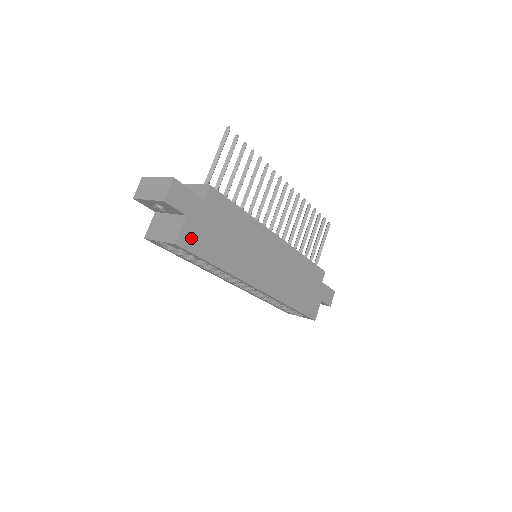
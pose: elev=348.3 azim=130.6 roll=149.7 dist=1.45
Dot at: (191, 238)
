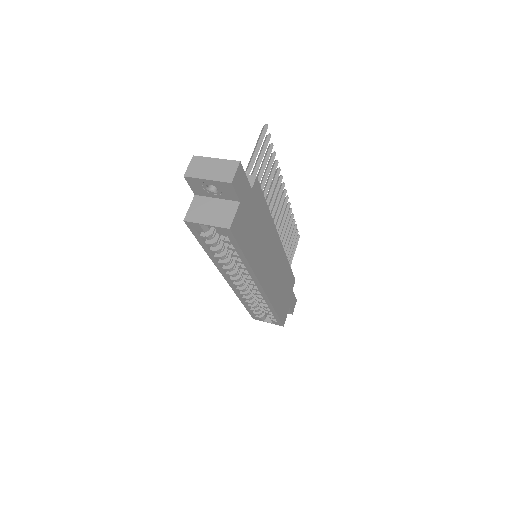
Dot at: (239, 226)
